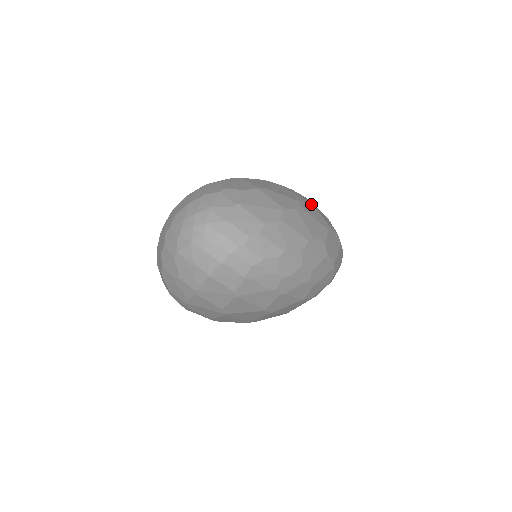
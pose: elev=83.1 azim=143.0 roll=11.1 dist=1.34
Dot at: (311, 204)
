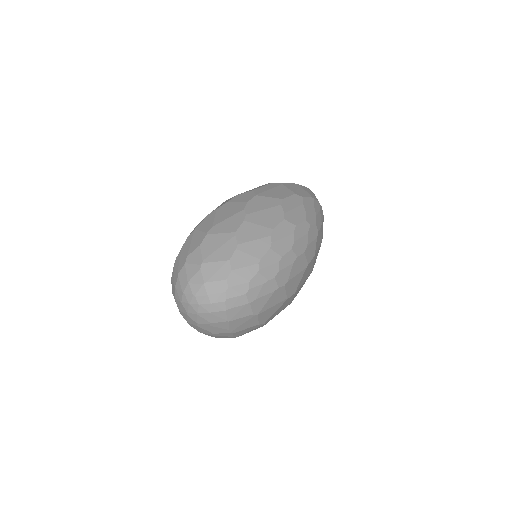
Dot at: (255, 197)
